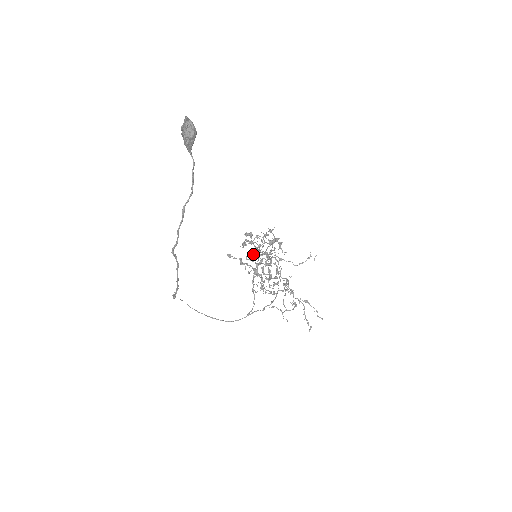
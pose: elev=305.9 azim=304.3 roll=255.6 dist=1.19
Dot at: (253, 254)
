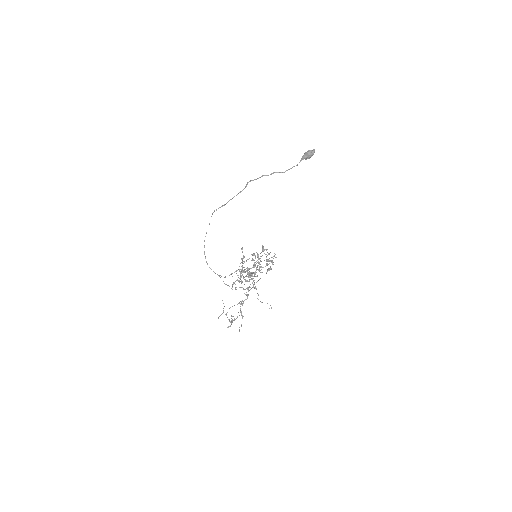
Dot at: (253, 259)
